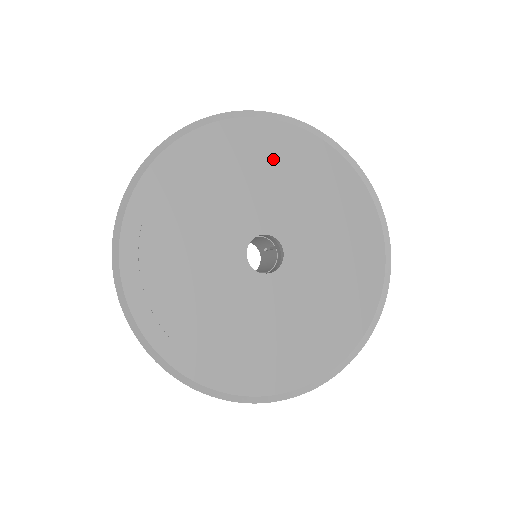
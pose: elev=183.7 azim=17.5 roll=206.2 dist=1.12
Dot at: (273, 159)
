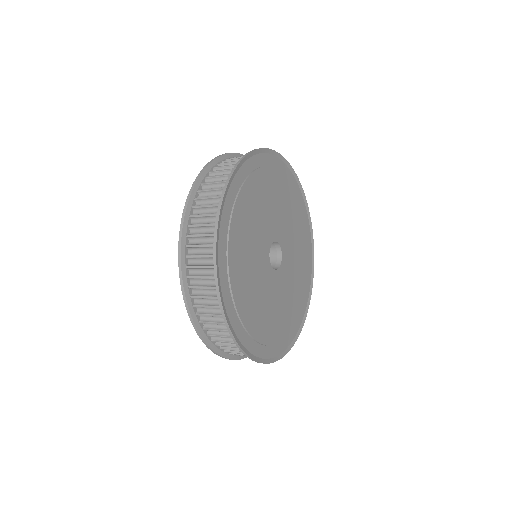
Dot at: (299, 223)
